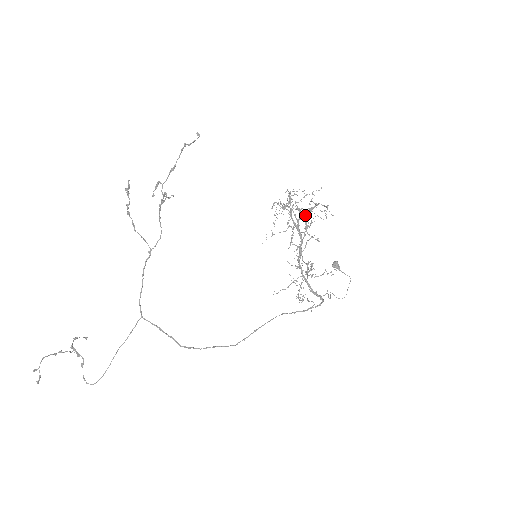
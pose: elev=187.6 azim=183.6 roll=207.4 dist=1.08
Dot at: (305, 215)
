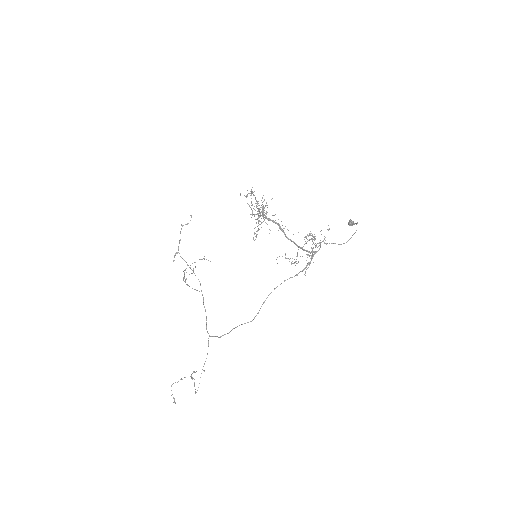
Dot at: (260, 207)
